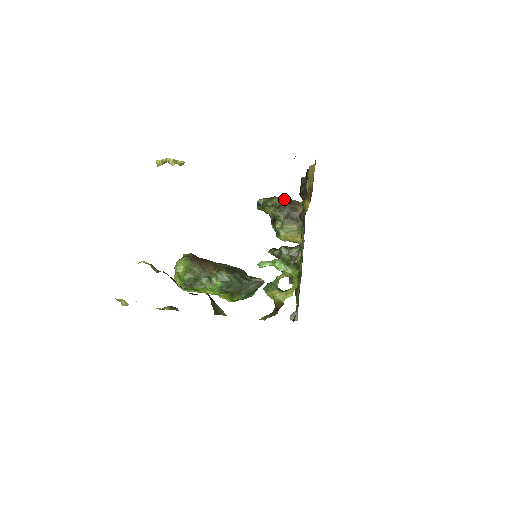
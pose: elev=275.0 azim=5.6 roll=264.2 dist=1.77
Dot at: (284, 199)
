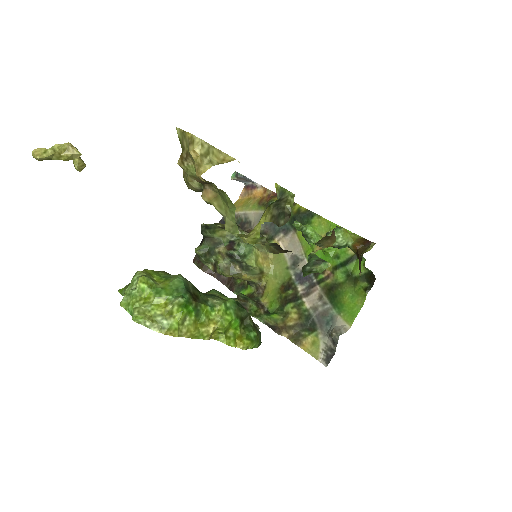
Dot at: occluded
